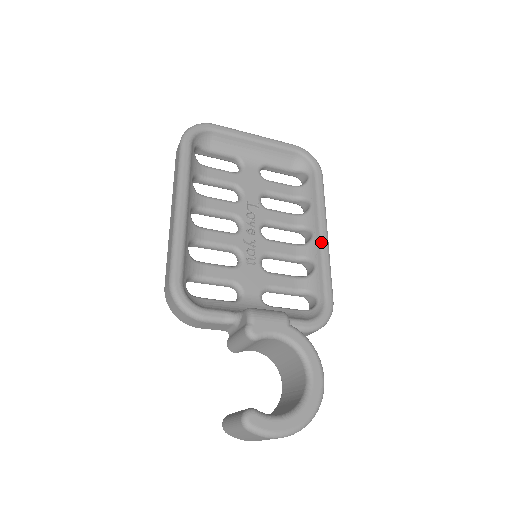
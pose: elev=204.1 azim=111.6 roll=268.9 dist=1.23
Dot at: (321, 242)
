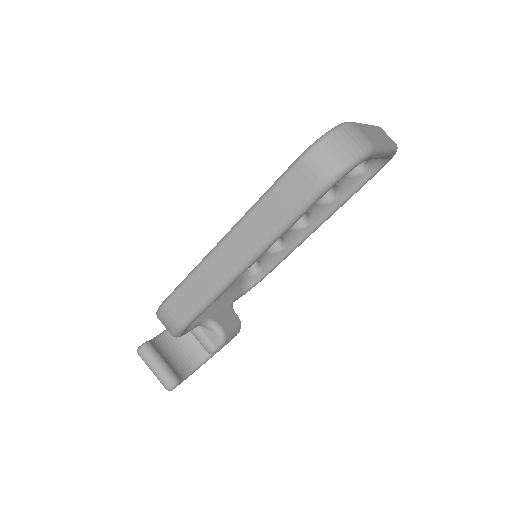
Dot at: (307, 237)
